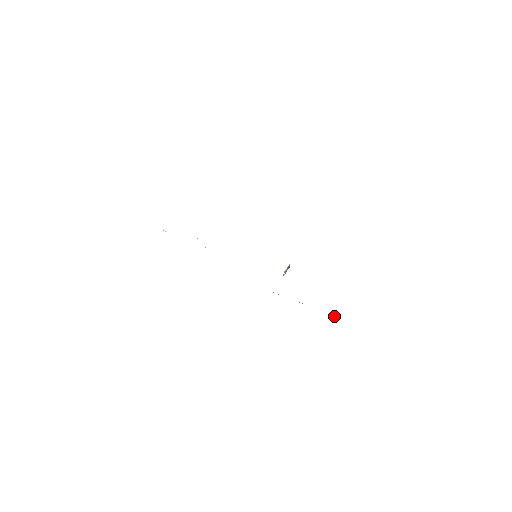
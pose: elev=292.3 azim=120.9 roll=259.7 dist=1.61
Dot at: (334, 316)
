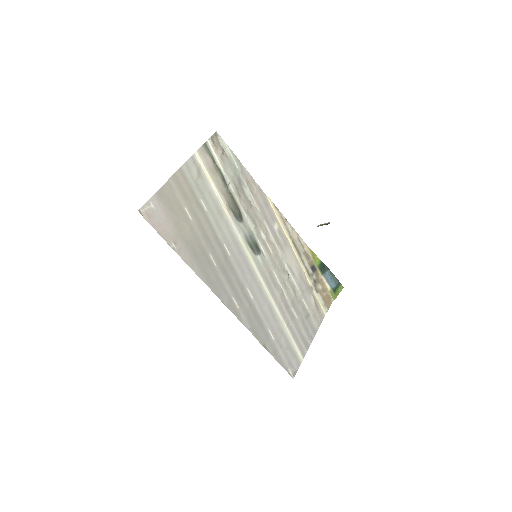
Dot at: (318, 296)
